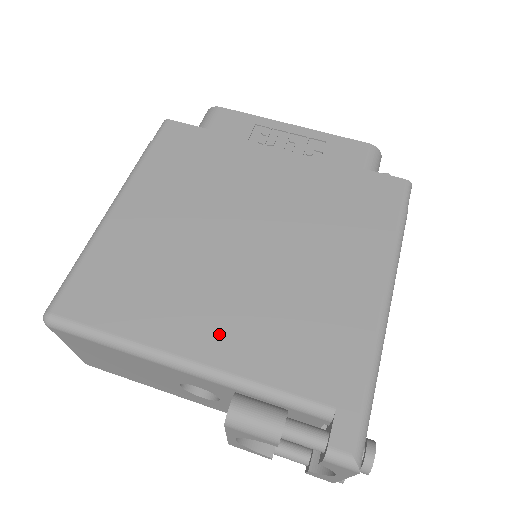
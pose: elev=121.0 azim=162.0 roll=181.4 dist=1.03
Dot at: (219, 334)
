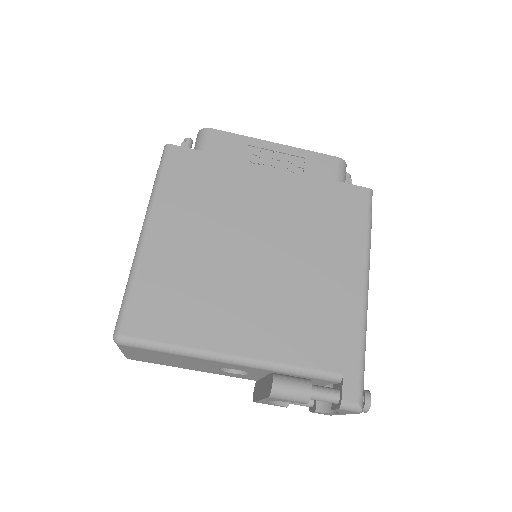
Dot at: (254, 333)
